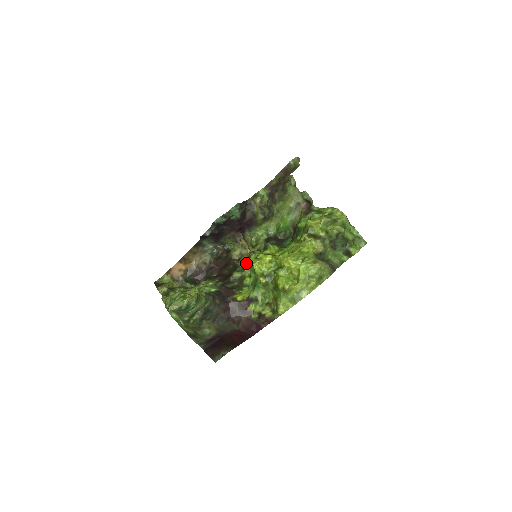
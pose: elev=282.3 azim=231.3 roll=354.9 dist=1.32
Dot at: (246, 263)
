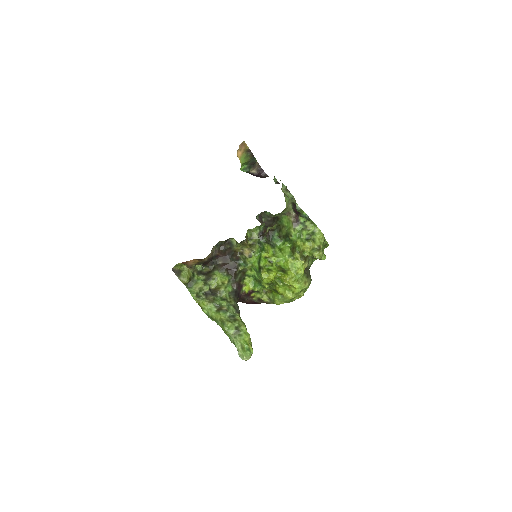
Dot at: (248, 261)
